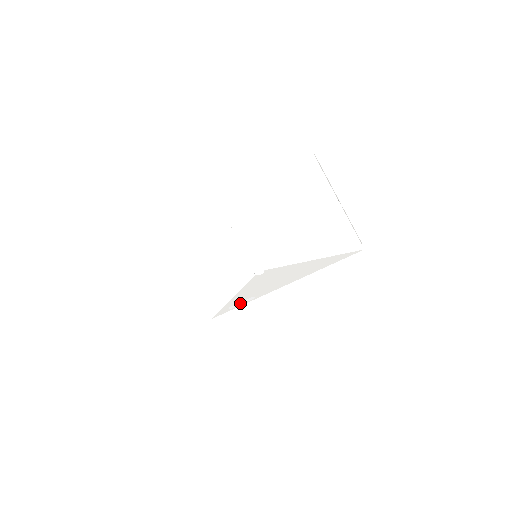
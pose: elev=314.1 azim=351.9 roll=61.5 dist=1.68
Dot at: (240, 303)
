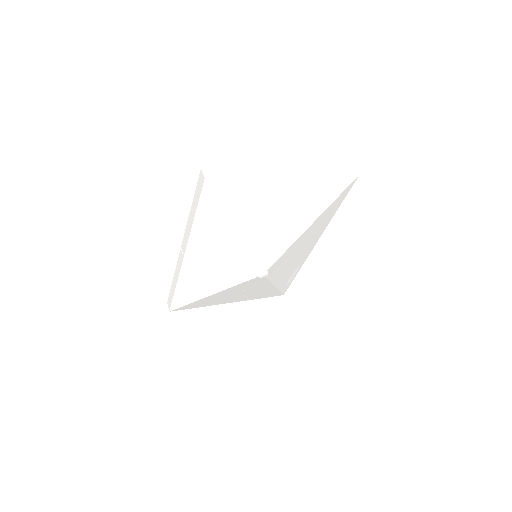
Dot at: (291, 277)
